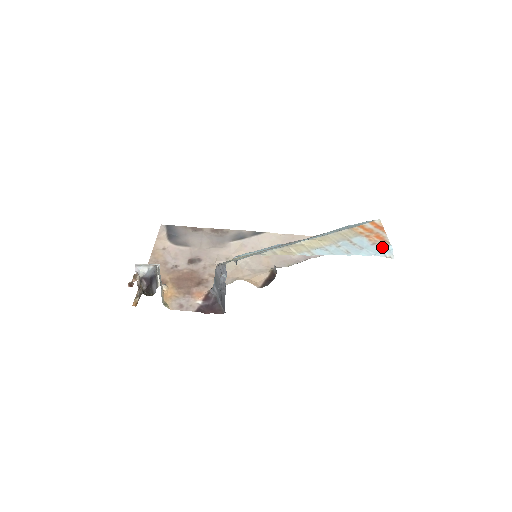
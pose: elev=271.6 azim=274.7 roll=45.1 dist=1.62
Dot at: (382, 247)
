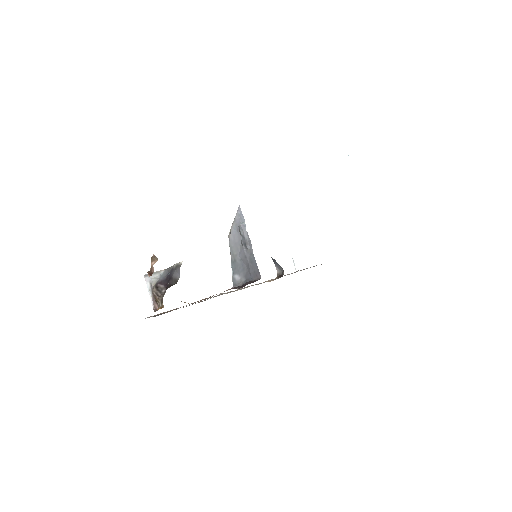
Dot at: occluded
